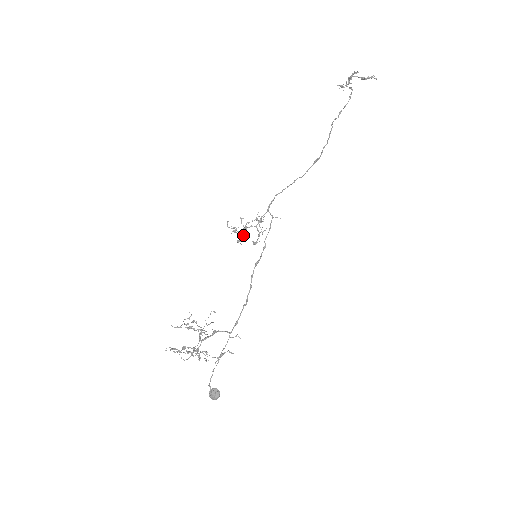
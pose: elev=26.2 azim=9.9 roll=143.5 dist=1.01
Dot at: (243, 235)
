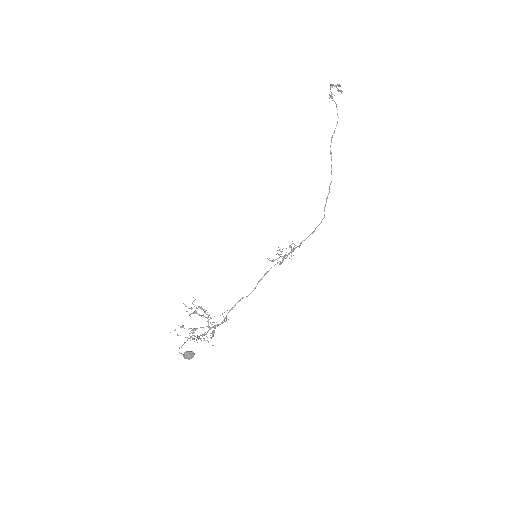
Dot at: occluded
